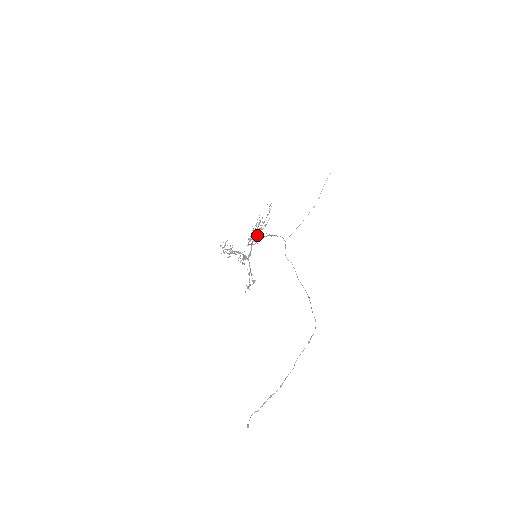
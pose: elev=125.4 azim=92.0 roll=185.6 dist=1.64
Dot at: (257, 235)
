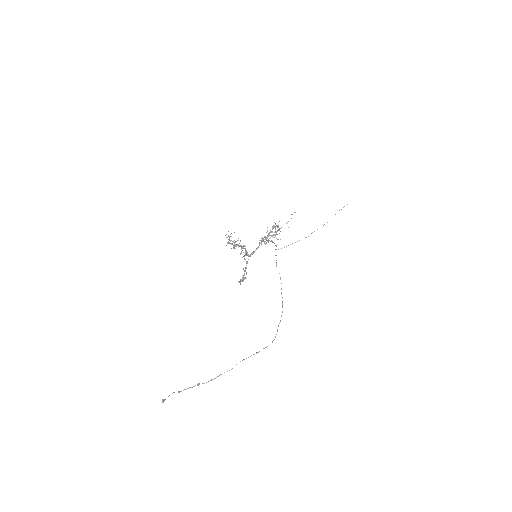
Dot at: (270, 237)
